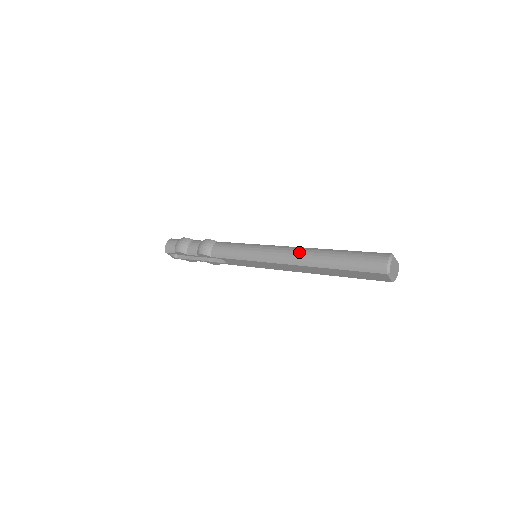
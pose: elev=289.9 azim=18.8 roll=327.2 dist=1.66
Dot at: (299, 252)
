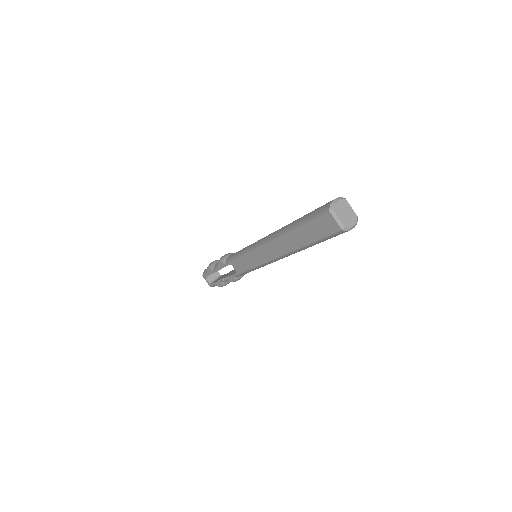
Dot at: occluded
